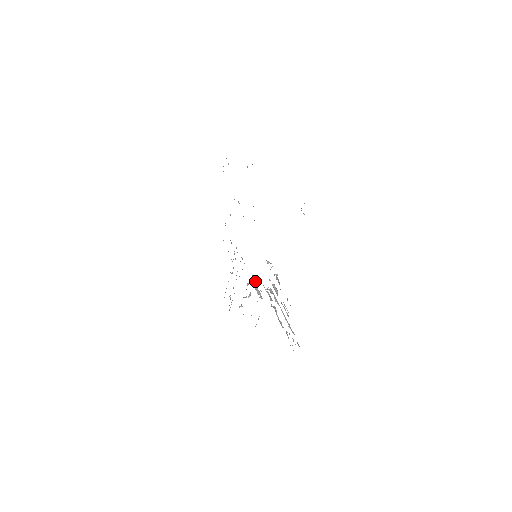
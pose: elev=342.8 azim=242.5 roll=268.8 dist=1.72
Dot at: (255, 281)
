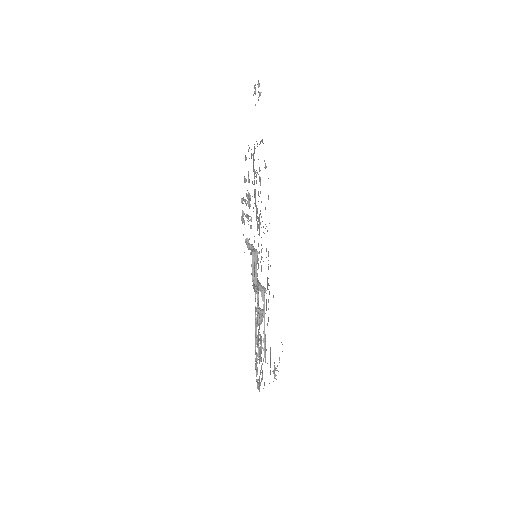
Dot at: (256, 259)
